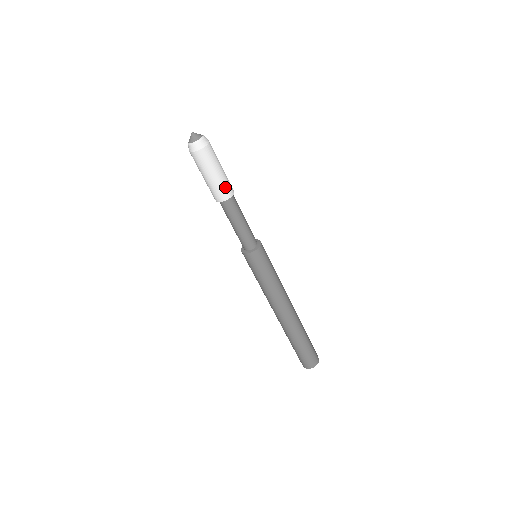
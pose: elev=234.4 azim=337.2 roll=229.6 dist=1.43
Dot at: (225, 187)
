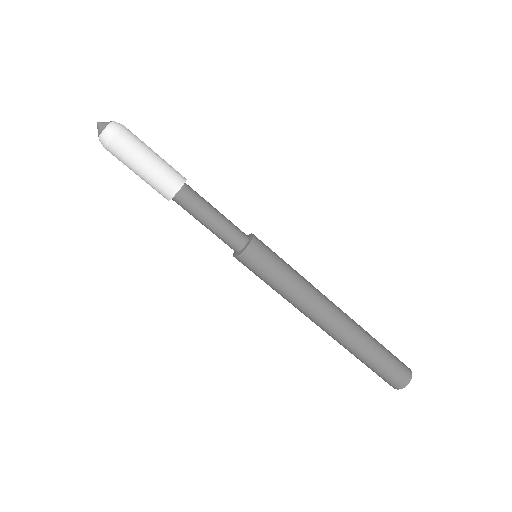
Dot at: (167, 177)
